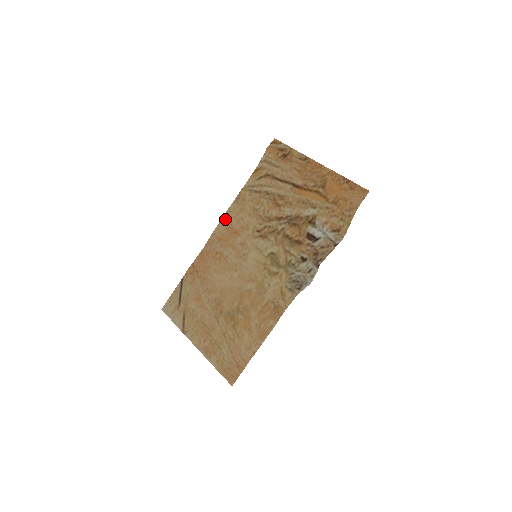
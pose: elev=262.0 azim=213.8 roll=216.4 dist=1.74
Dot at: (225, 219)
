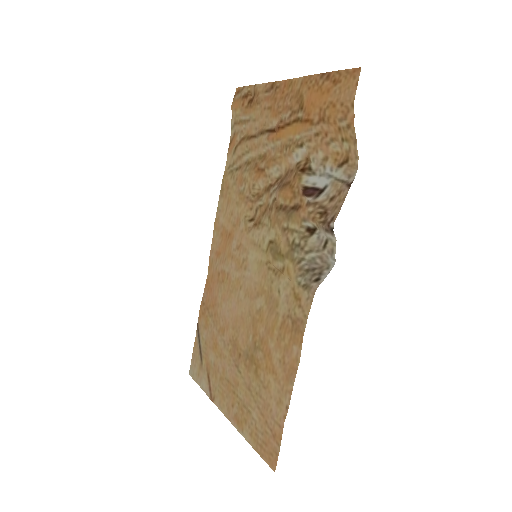
Dot at: (217, 224)
